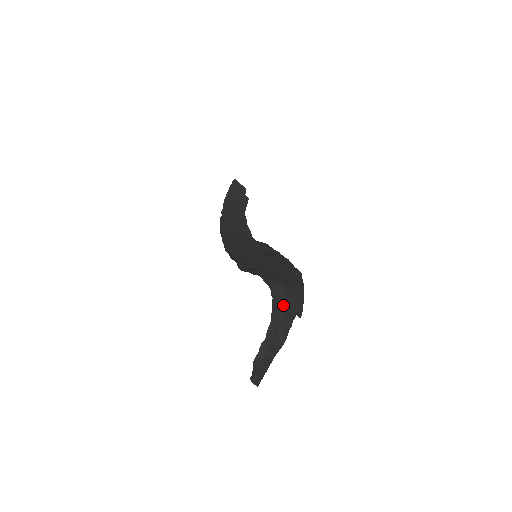
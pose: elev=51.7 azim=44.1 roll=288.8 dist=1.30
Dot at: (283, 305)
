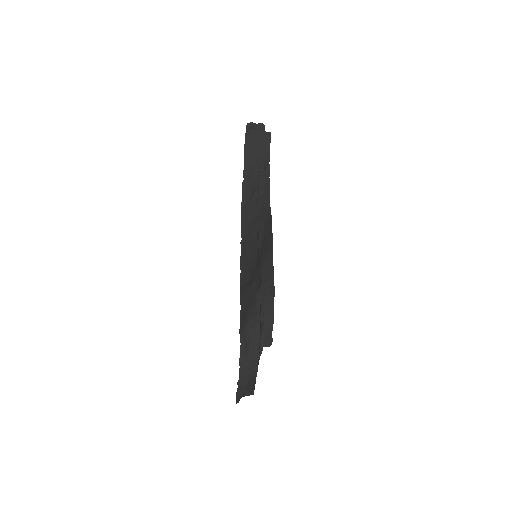
Dot at: (248, 349)
